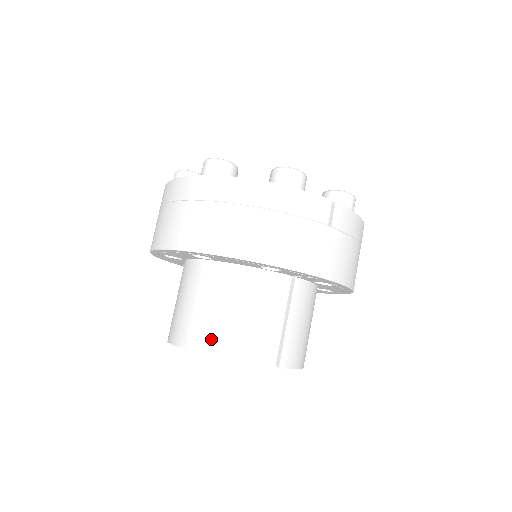
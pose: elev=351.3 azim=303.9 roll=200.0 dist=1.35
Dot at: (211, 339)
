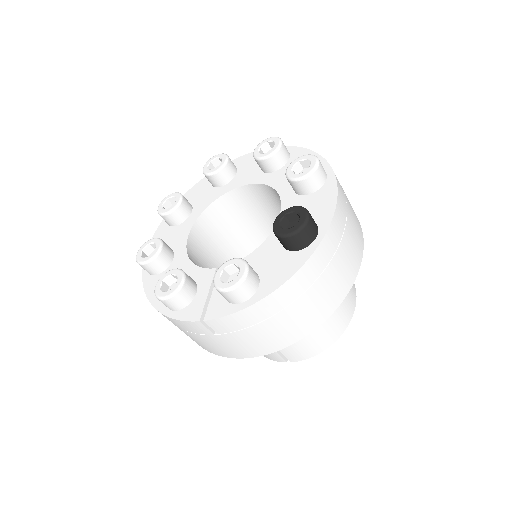
Dot at: occluded
